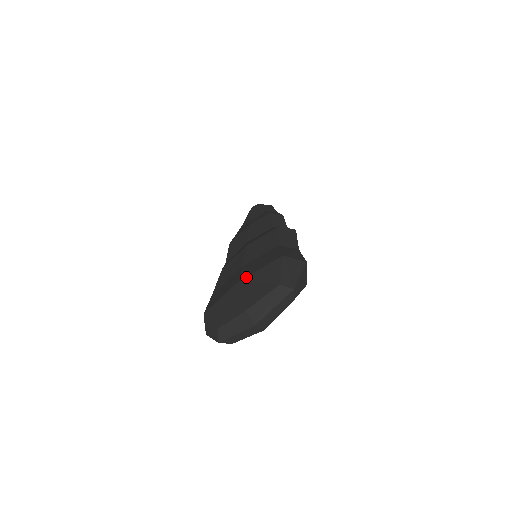
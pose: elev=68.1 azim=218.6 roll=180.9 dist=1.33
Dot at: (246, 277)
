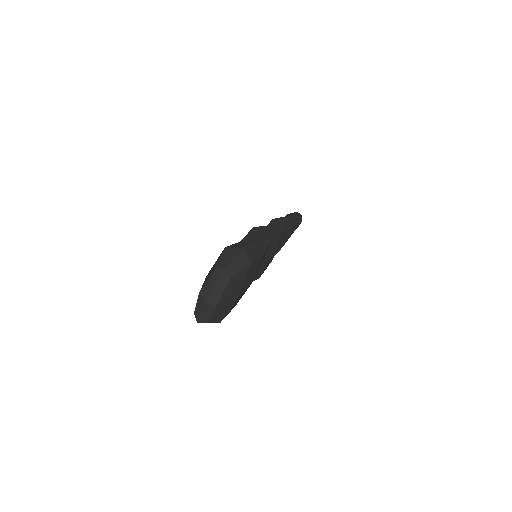
Dot at: (209, 271)
